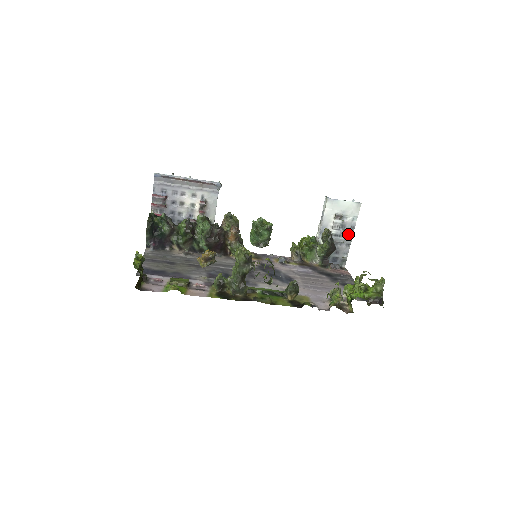
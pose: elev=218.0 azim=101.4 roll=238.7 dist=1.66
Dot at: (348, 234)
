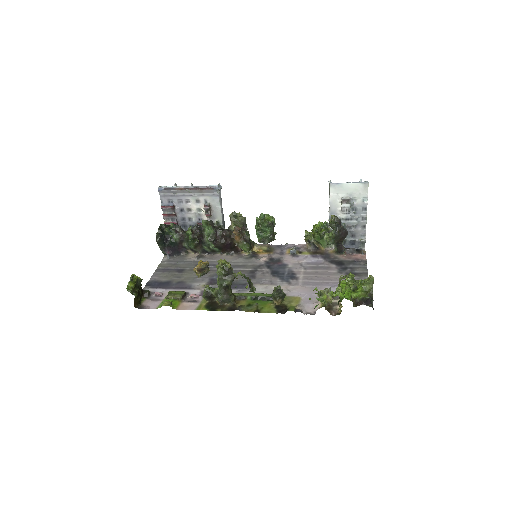
Dot at: (361, 216)
